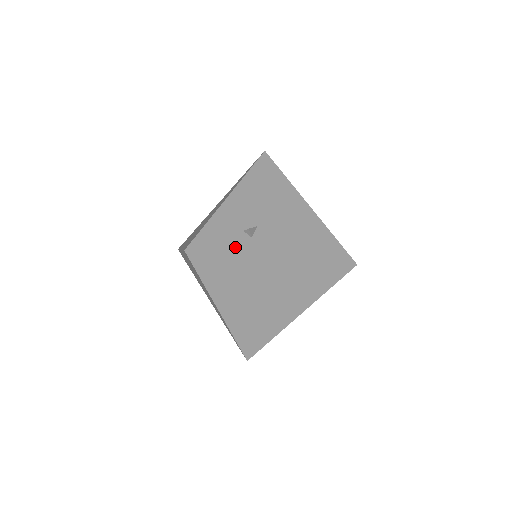
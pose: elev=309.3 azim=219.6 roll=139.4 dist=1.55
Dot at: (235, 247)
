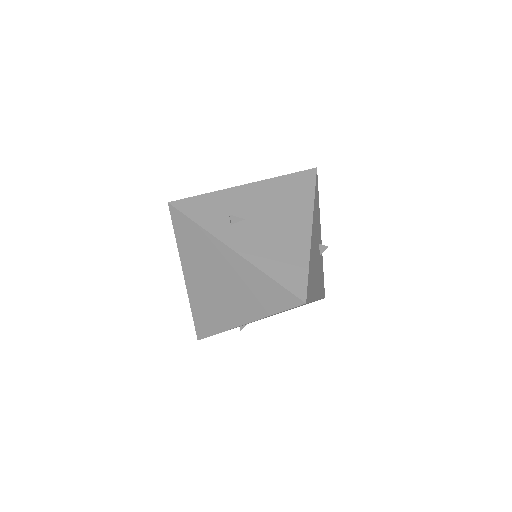
Dot at: (209, 223)
